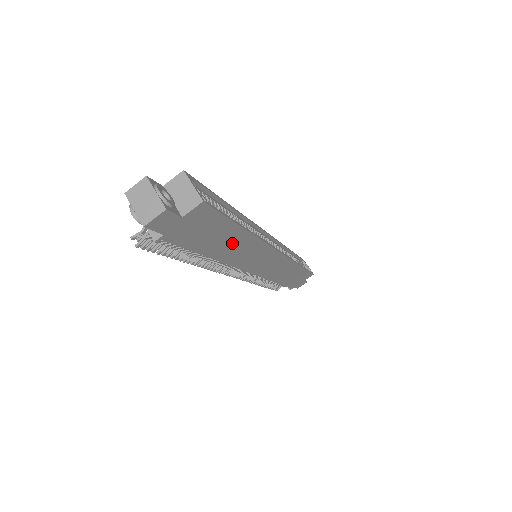
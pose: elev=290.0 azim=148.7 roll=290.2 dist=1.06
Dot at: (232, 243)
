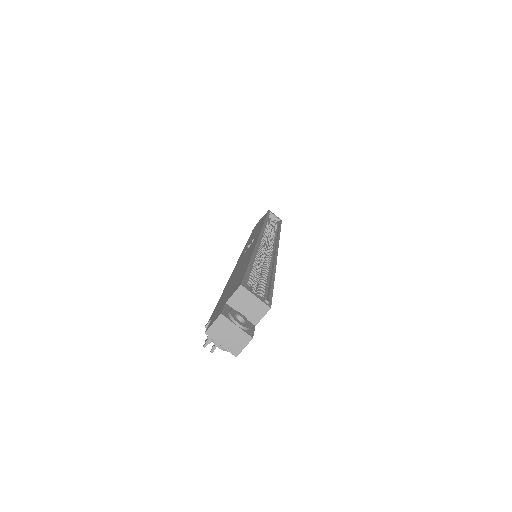
Dot at: occluded
